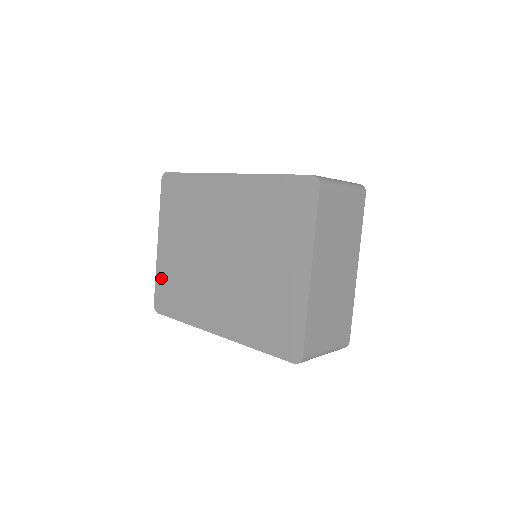
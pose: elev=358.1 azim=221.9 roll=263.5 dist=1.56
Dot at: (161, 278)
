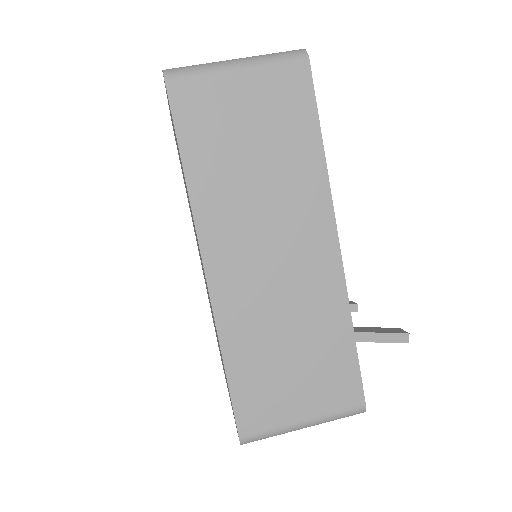
Dot at: occluded
